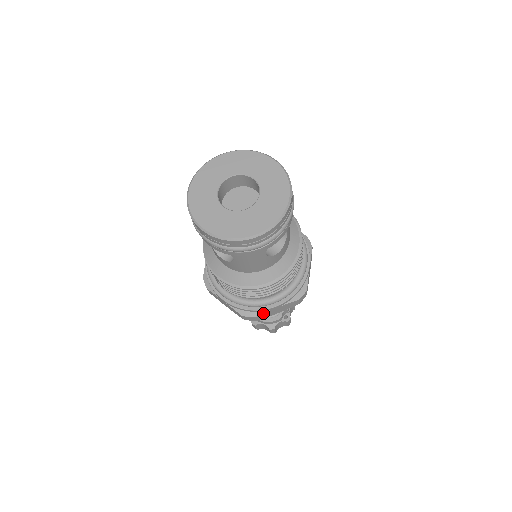
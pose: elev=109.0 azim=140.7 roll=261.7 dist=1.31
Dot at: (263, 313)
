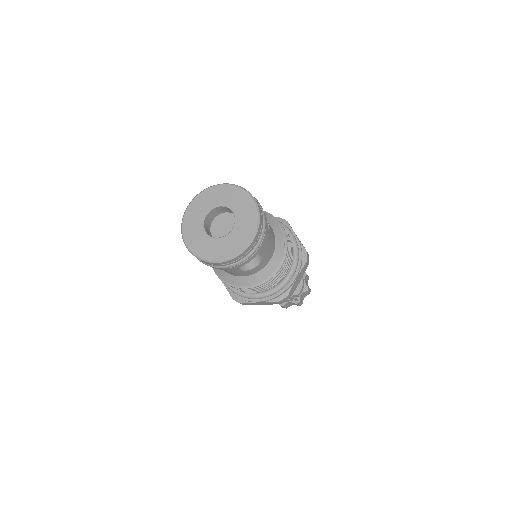
Dot at: (248, 303)
